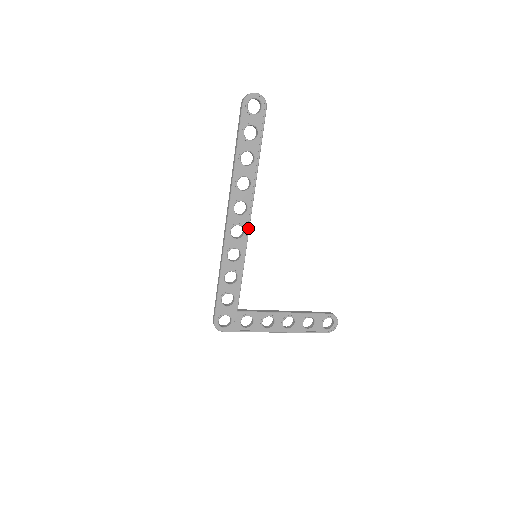
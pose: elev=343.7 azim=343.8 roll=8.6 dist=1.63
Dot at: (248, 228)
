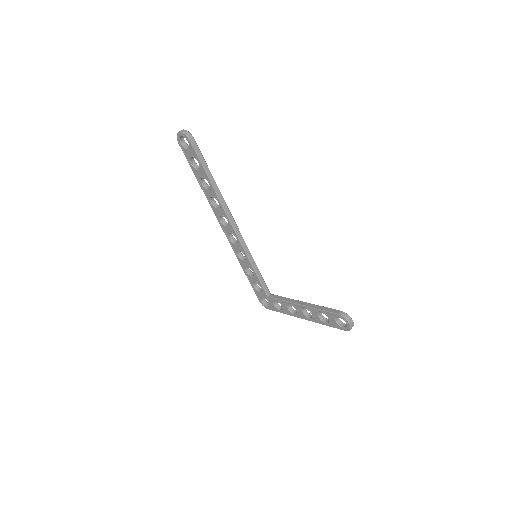
Dot at: (237, 235)
